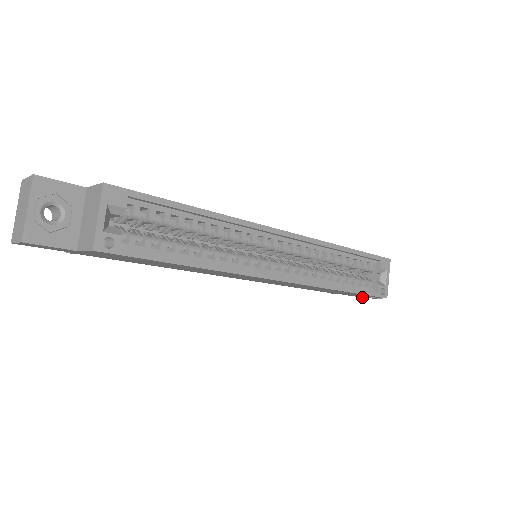
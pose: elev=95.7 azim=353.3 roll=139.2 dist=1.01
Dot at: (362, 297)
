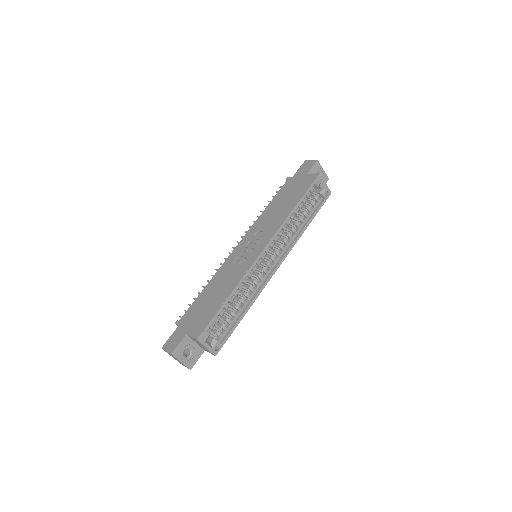
Dot at: occluded
